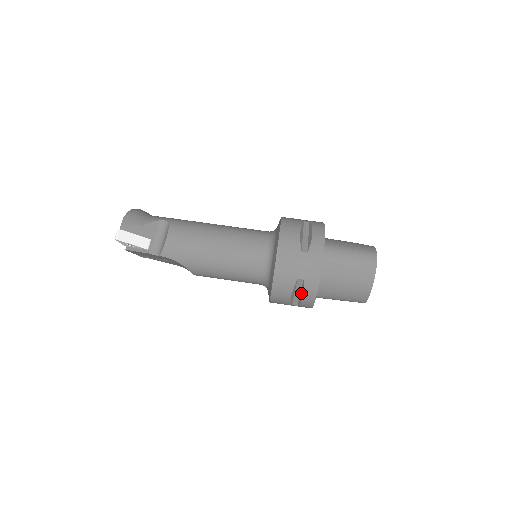
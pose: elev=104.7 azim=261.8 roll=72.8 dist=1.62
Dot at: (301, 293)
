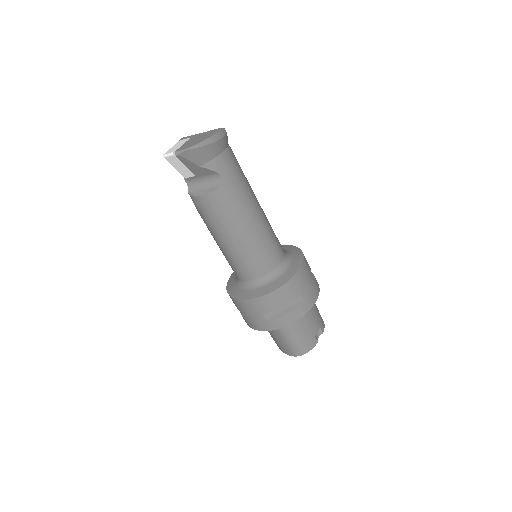
Dot at: occluded
